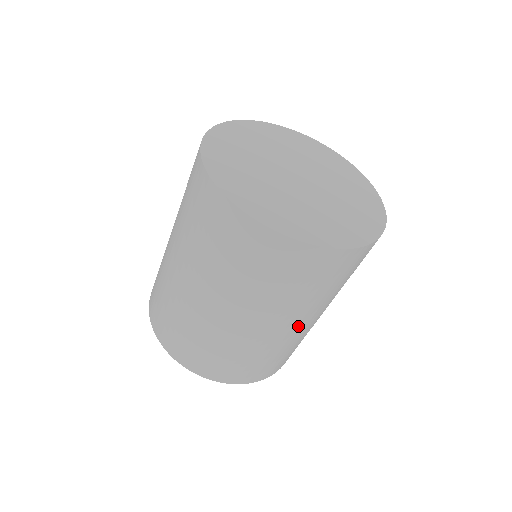
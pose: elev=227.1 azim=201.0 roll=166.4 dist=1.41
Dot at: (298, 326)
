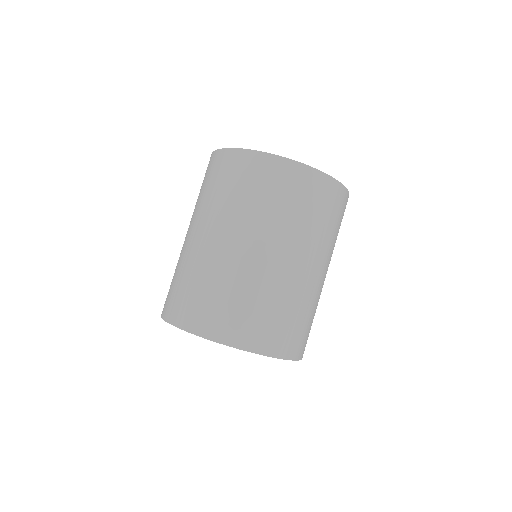
Dot at: occluded
